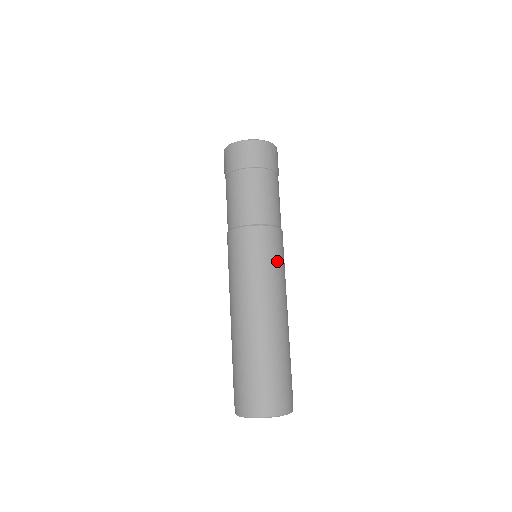
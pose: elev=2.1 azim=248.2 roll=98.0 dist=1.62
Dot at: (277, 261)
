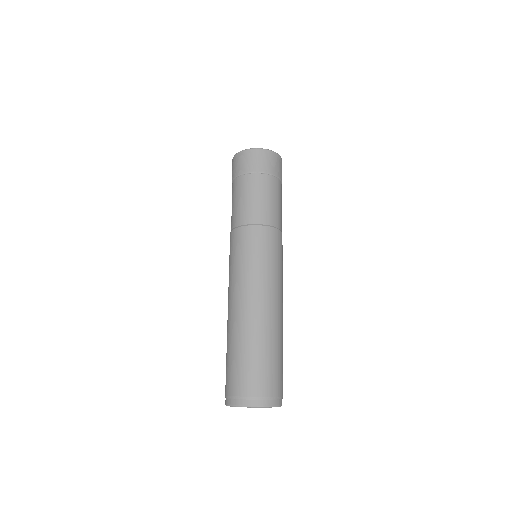
Dot at: (266, 258)
